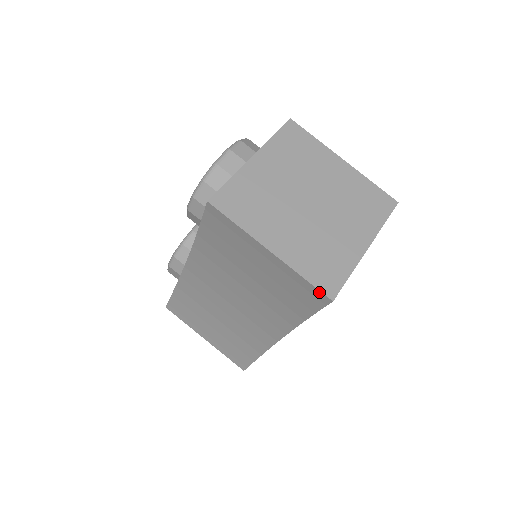
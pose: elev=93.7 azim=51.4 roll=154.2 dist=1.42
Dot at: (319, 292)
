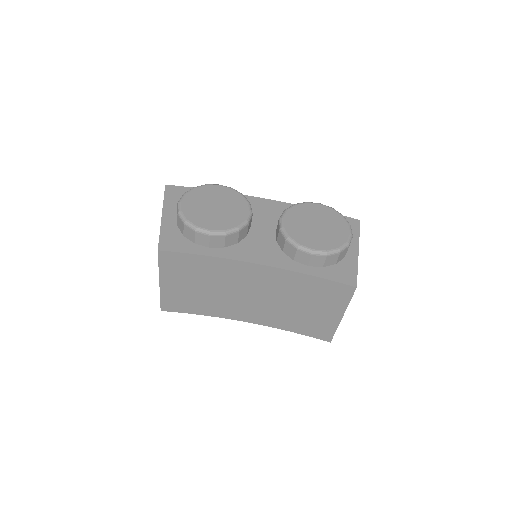
Dot at: (331, 337)
